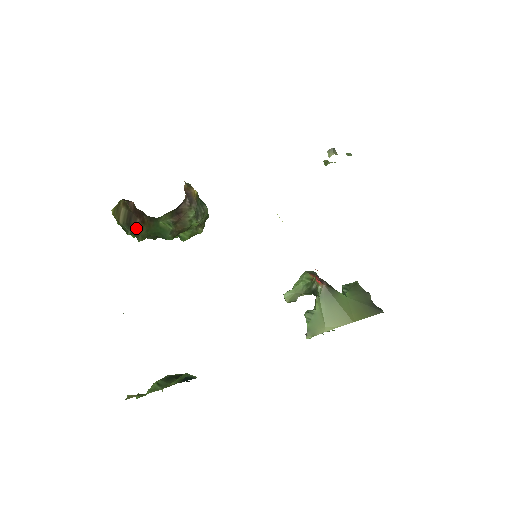
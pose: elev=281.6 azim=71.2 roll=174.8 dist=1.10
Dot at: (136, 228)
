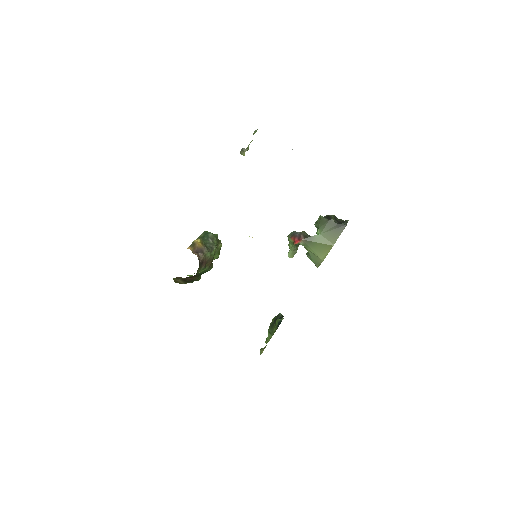
Dot at: (192, 280)
